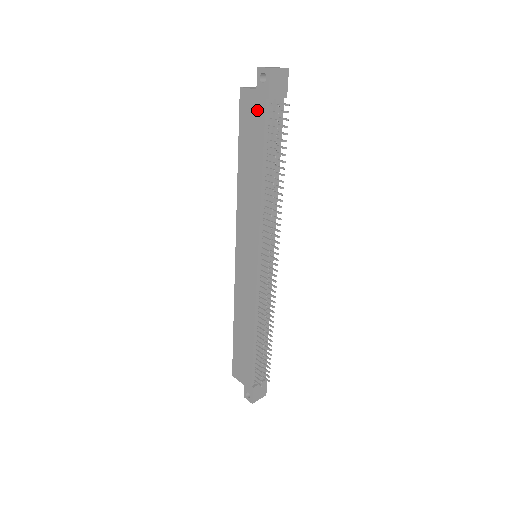
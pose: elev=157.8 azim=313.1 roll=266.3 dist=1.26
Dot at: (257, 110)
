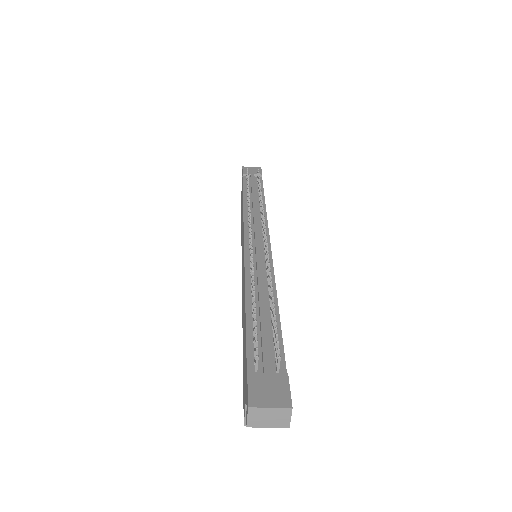
Dot at: occluded
